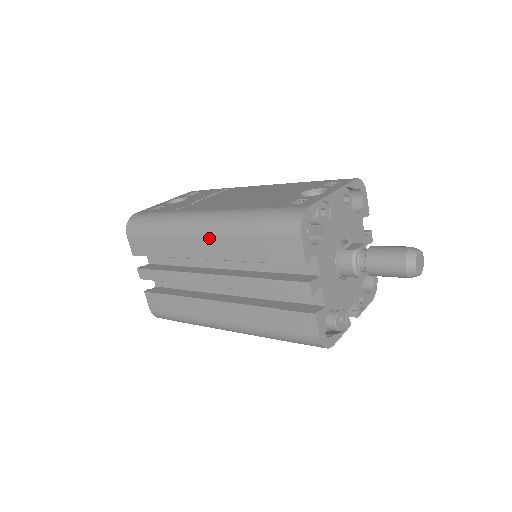
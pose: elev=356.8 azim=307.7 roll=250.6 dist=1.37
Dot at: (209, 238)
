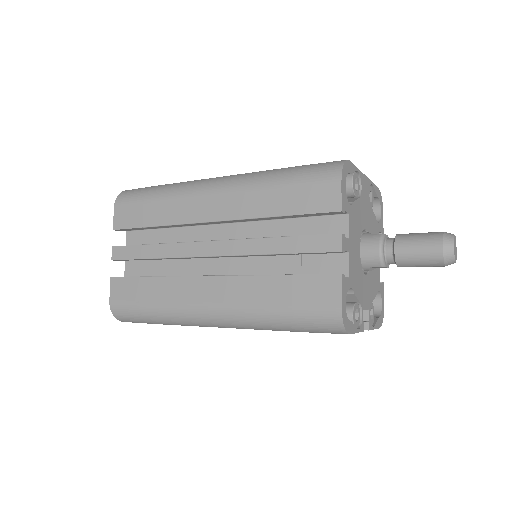
Dot at: (223, 194)
